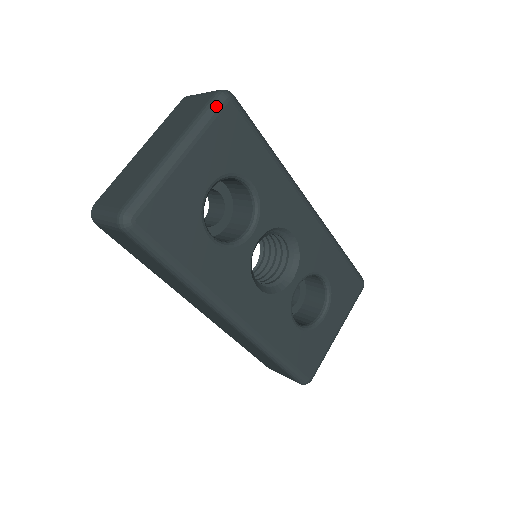
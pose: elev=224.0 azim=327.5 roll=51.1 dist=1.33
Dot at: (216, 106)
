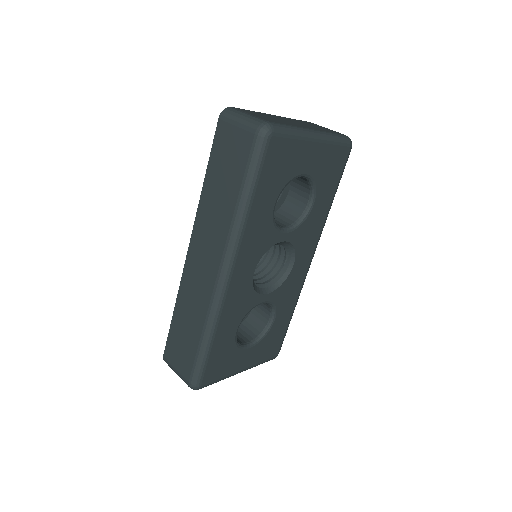
Dot at: (344, 140)
